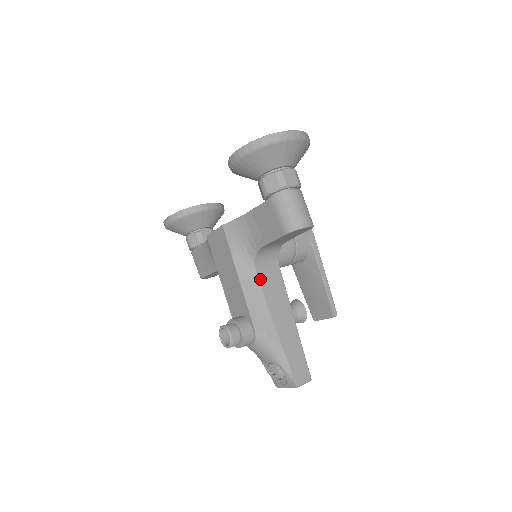
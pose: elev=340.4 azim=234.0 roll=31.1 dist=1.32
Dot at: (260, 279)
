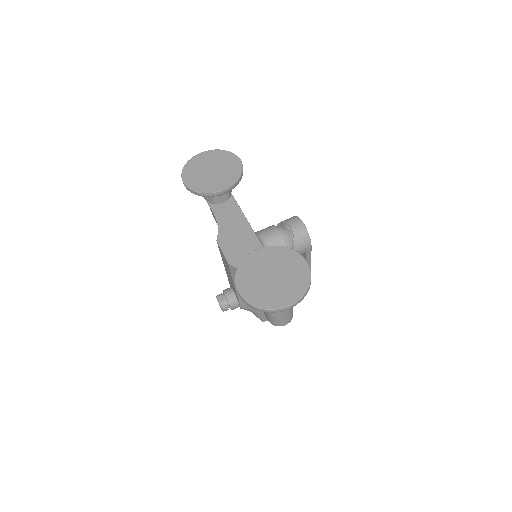
Dot at: occluded
